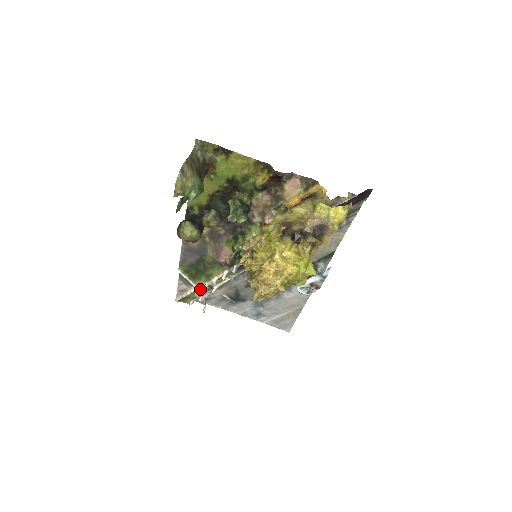
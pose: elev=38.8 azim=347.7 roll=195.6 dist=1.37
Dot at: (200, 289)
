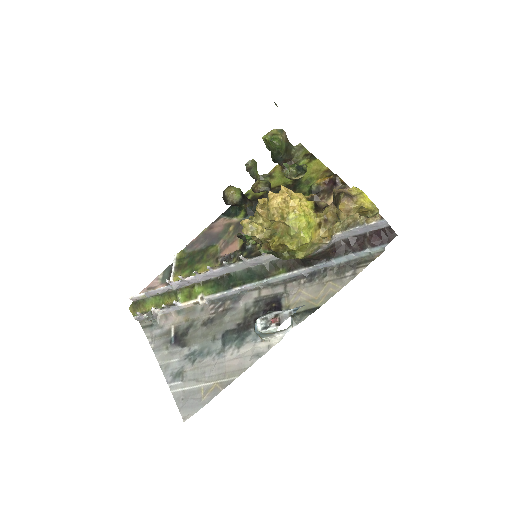
Dot at: (171, 284)
